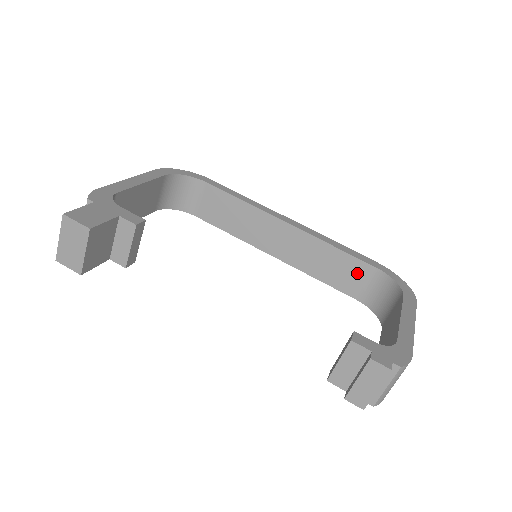
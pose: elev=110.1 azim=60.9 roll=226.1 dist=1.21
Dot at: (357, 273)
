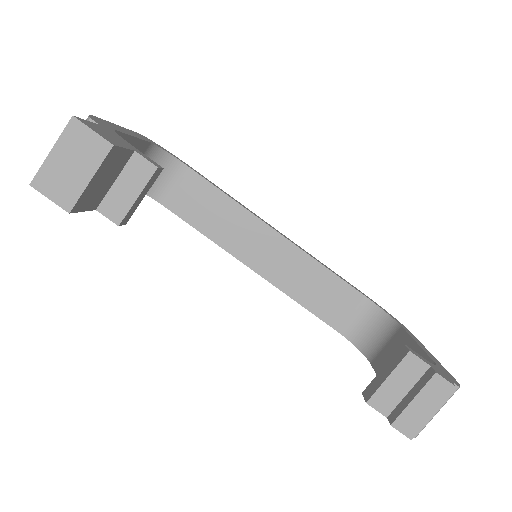
Dot at: (343, 300)
